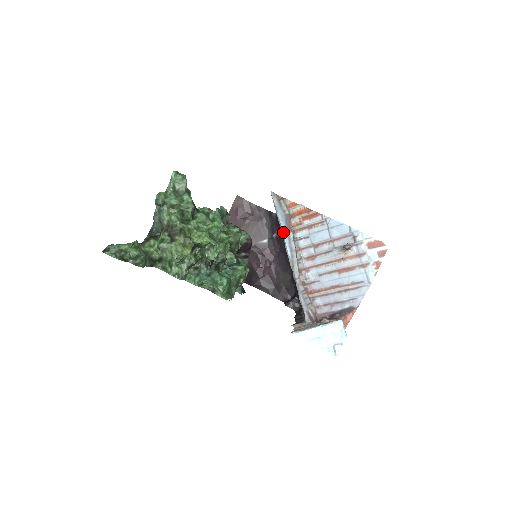
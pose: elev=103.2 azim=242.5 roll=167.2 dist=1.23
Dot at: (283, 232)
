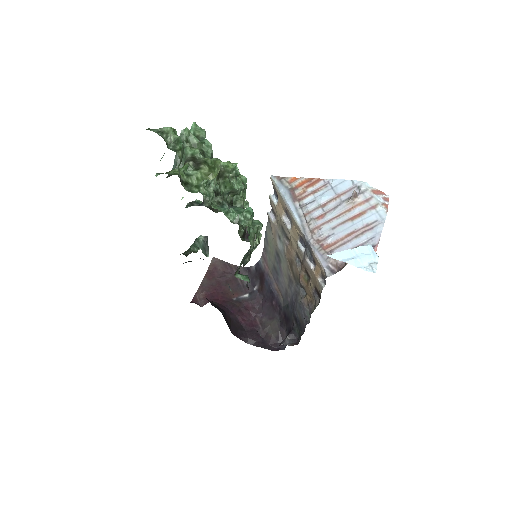
Dot at: (289, 203)
